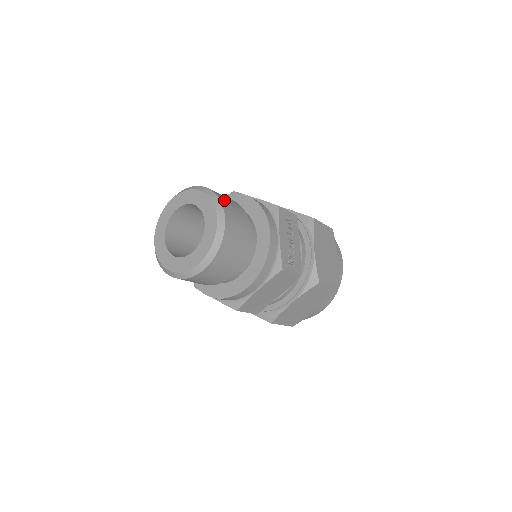
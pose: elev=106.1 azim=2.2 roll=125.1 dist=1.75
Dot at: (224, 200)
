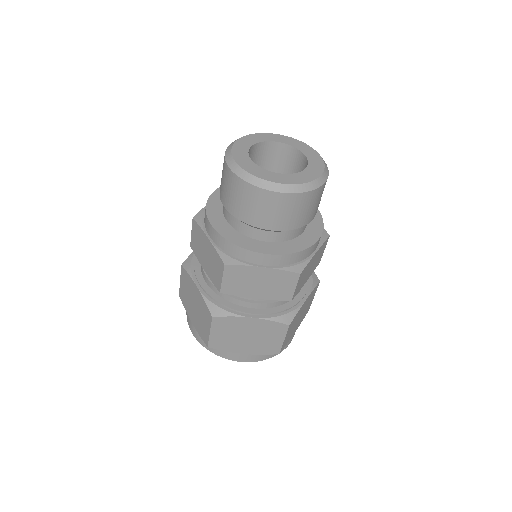
Dot at: occluded
